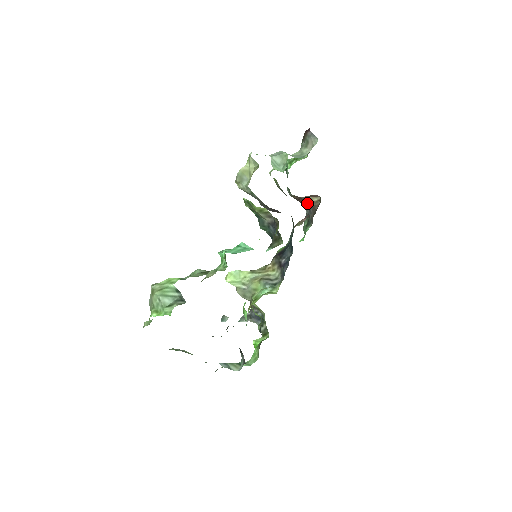
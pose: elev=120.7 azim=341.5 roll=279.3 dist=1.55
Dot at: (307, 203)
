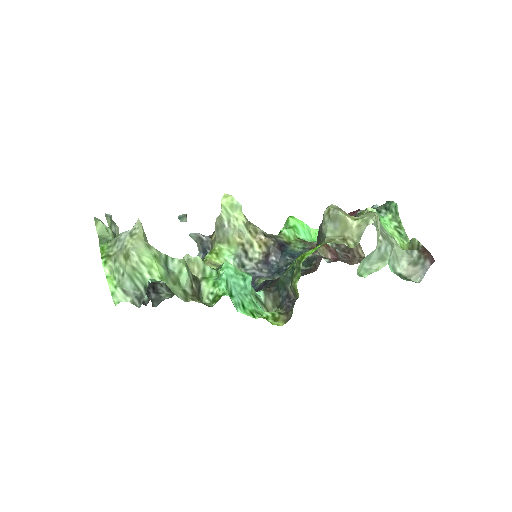
Dot at: occluded
